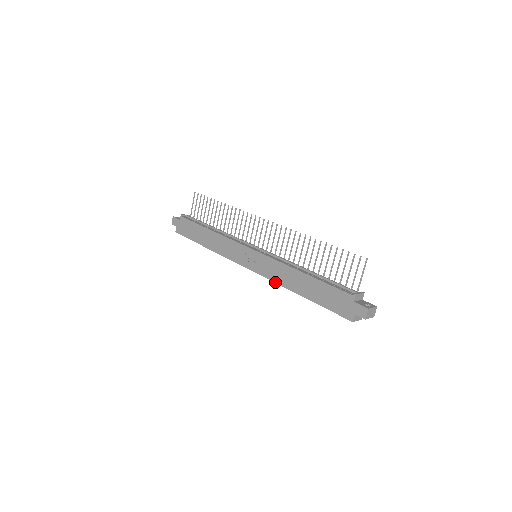
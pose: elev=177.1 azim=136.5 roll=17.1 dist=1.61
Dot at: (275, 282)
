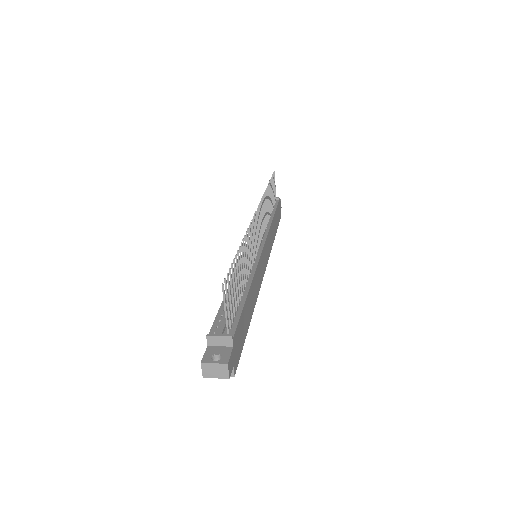
Dot at: occluded
